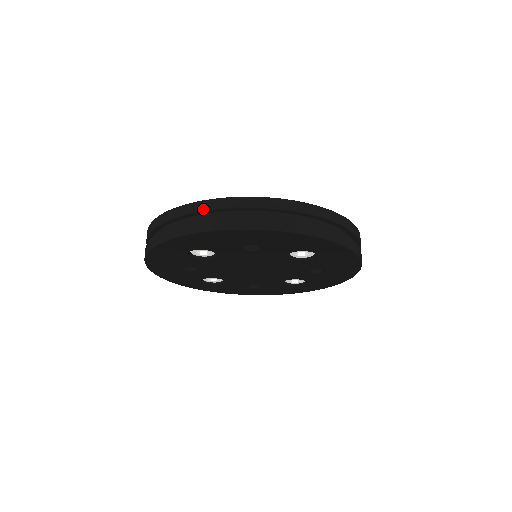
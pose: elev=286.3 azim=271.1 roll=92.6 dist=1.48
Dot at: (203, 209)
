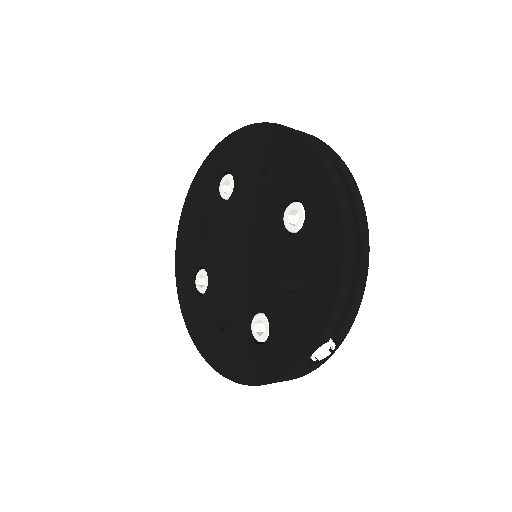
Dot at: occluded
